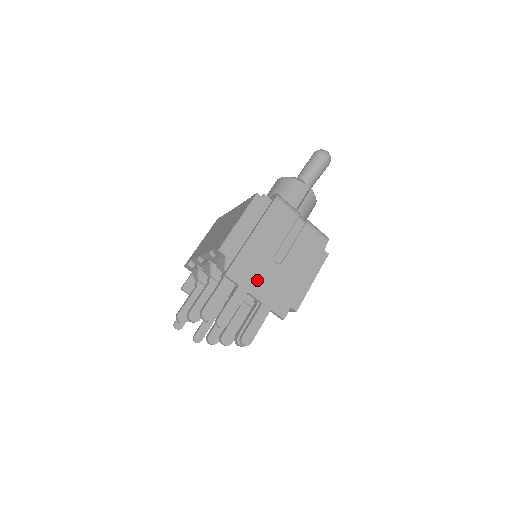
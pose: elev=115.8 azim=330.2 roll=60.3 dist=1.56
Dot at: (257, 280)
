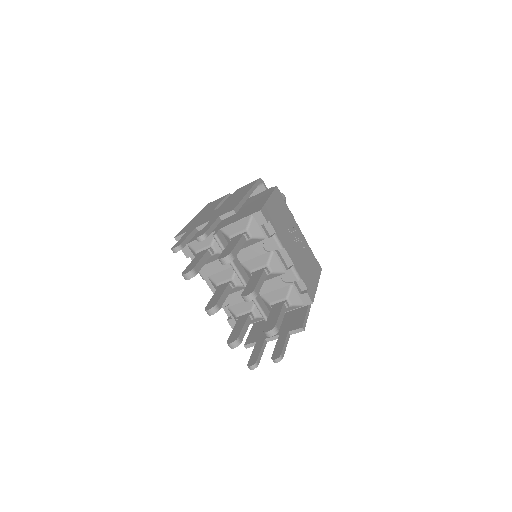
Dot at: (202, 221)
